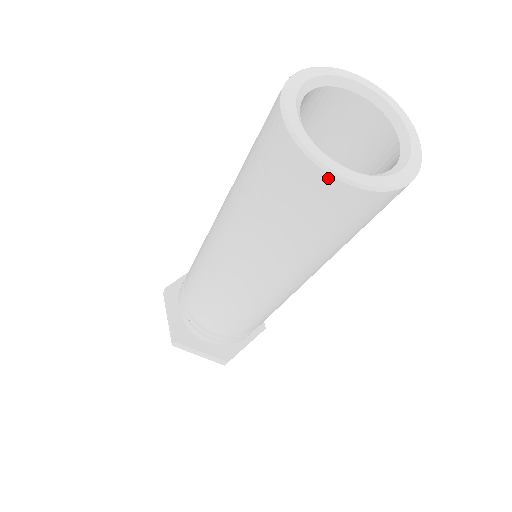
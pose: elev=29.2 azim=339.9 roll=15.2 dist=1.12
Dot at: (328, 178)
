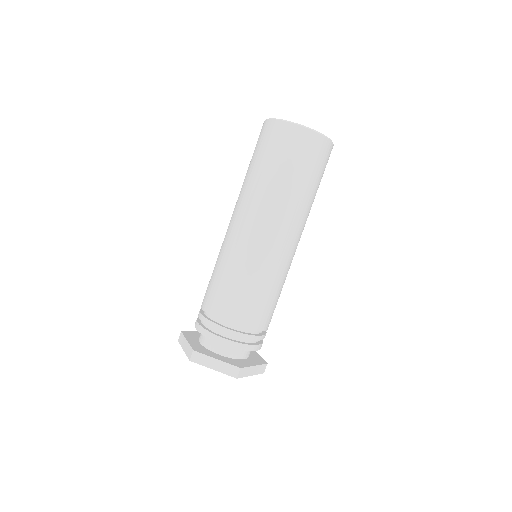
Dot at: (292, 126)
